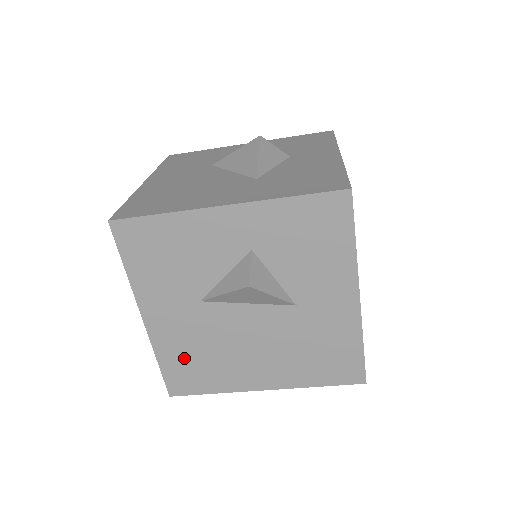
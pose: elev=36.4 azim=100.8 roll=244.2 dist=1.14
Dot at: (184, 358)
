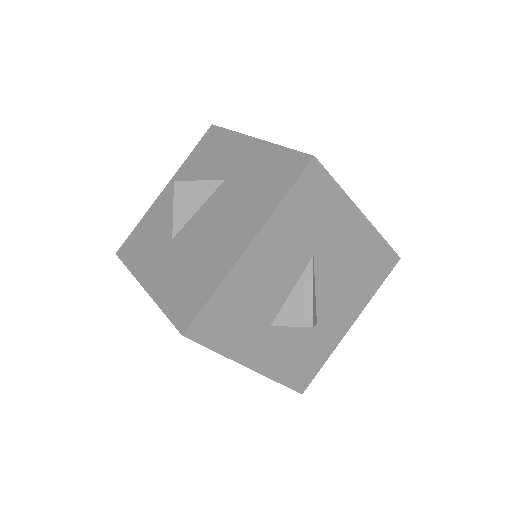
Dot at: (179, 287)
